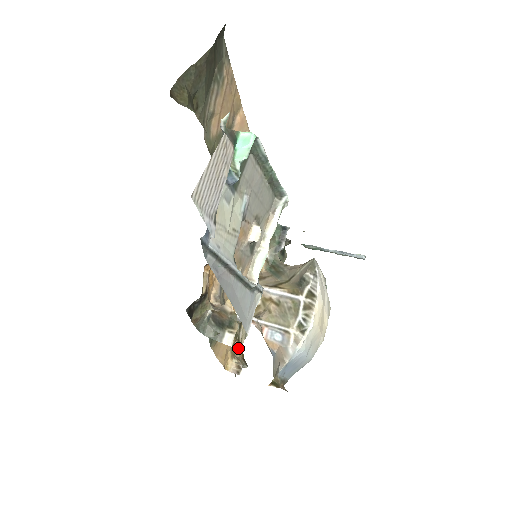
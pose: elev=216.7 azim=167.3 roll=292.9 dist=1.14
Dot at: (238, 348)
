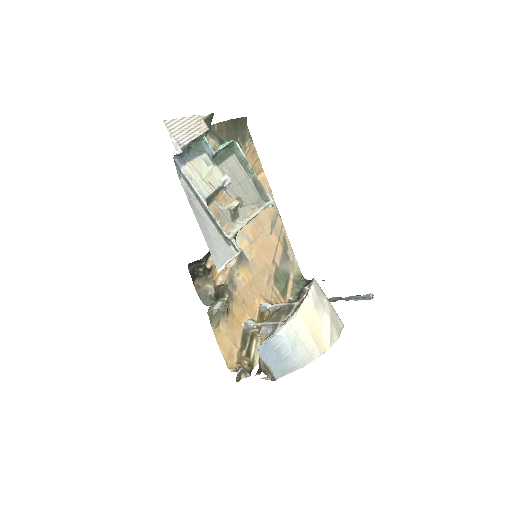
Dot at: (247, 360)
